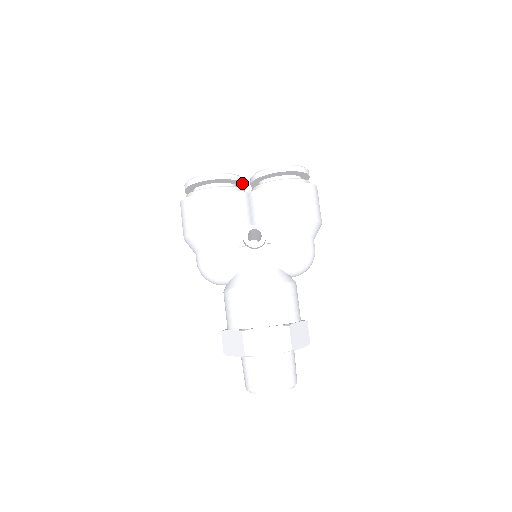
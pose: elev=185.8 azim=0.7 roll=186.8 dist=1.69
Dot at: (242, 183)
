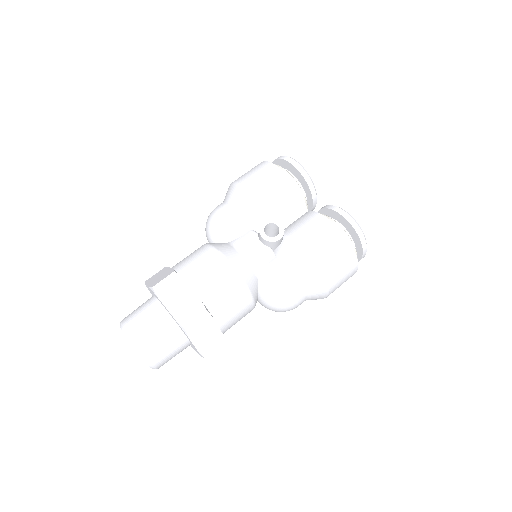
Dot at: (312, 203)
